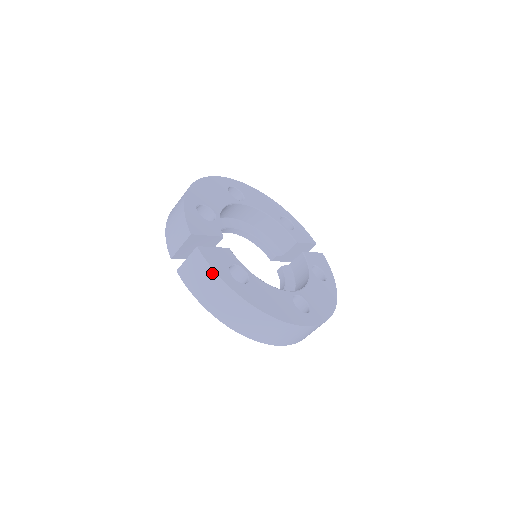
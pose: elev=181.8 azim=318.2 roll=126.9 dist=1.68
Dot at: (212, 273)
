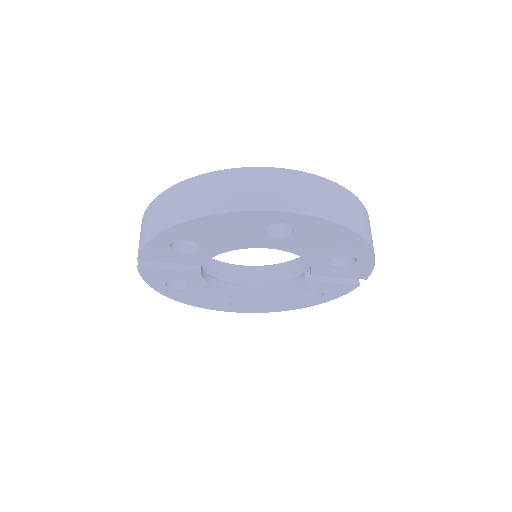
Dot at: (149, 208)
